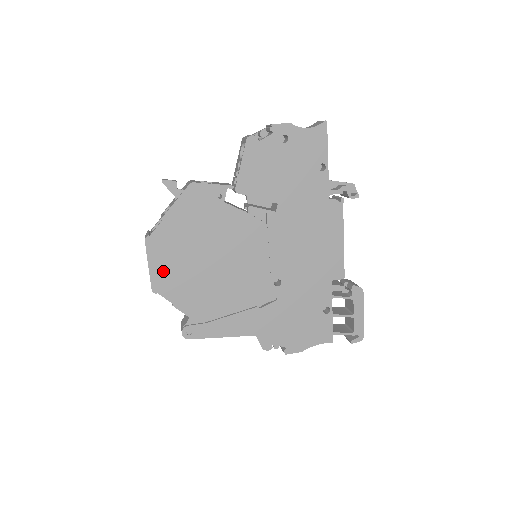
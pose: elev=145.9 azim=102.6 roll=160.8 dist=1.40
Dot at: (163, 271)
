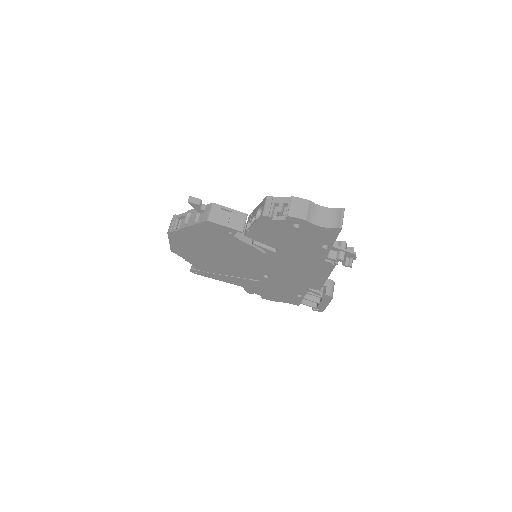
Dot at: (180, 247)
